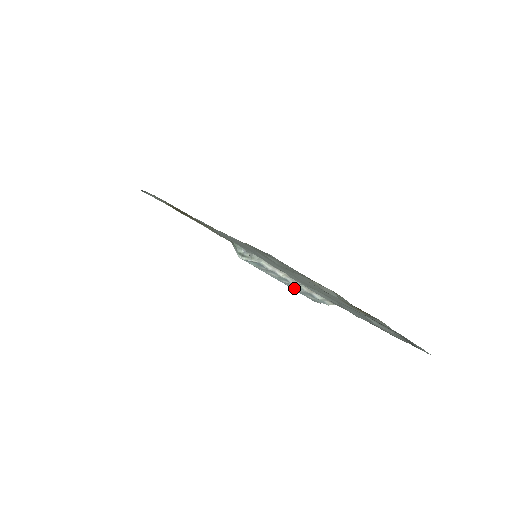
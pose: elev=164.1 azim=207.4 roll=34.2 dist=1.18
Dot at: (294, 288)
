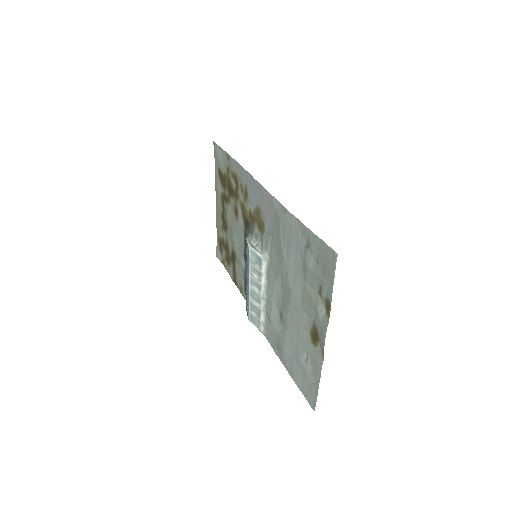
Dot at: (253, 298)
